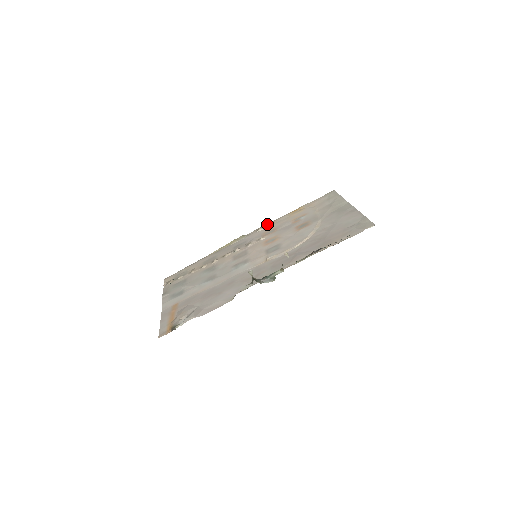
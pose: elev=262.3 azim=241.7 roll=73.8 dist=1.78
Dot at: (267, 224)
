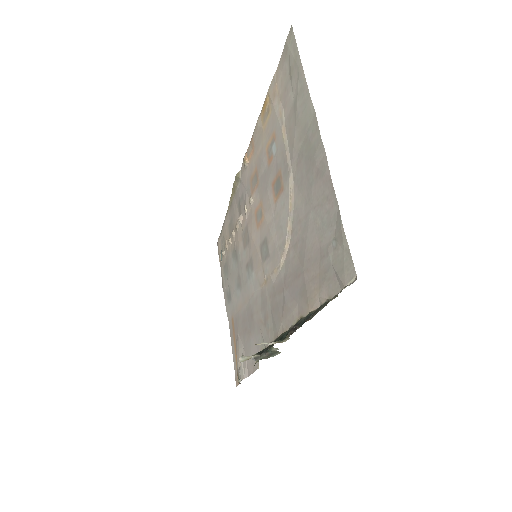
Dot at: (248, 147)
